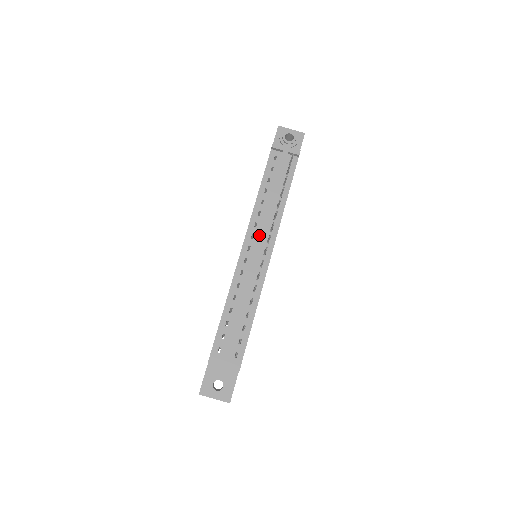
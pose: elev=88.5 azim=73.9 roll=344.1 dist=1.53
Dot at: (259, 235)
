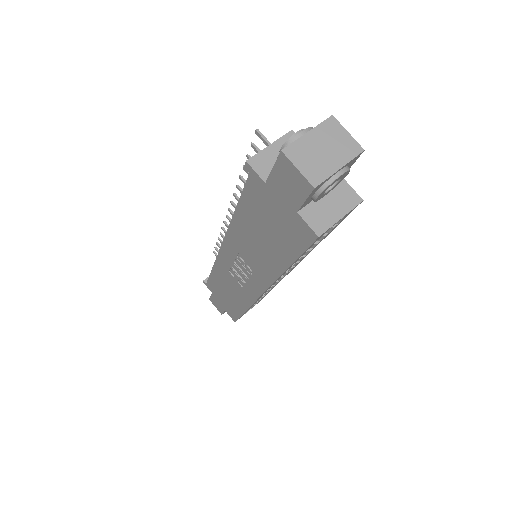
Dot at: occluded
